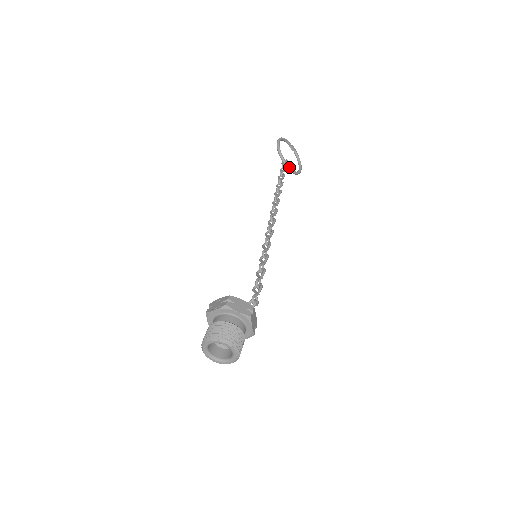
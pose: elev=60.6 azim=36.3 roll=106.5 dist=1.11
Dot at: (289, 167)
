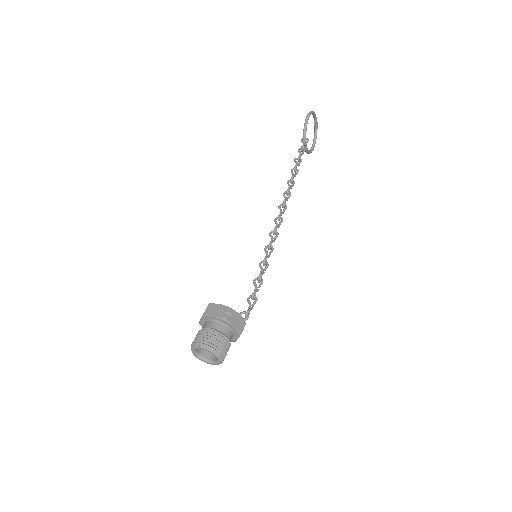
Dot at: (306, 147)
